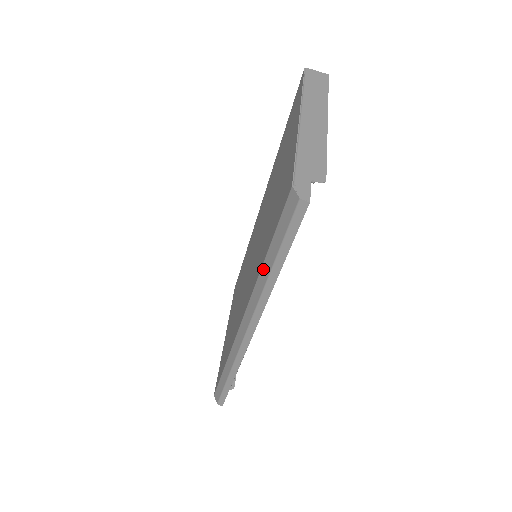
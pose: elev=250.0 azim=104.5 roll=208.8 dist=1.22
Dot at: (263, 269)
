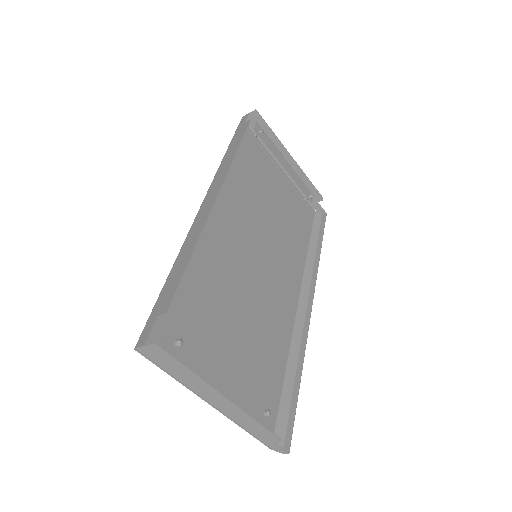
Dot at: (288, 369)
